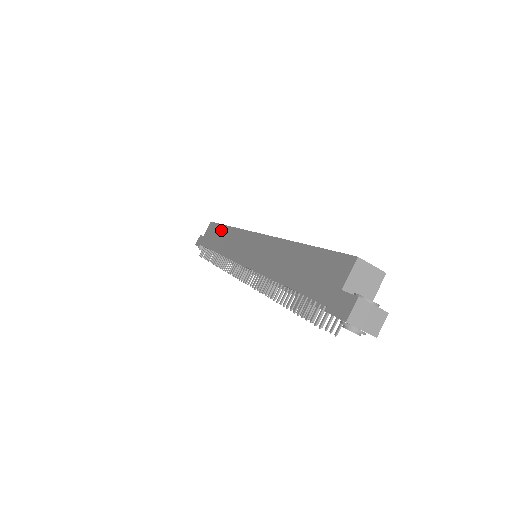
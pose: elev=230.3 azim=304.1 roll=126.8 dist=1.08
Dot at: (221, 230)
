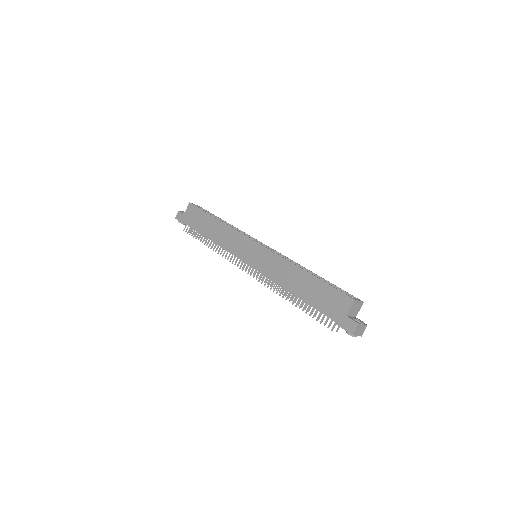
Dot at: (210, 220)
